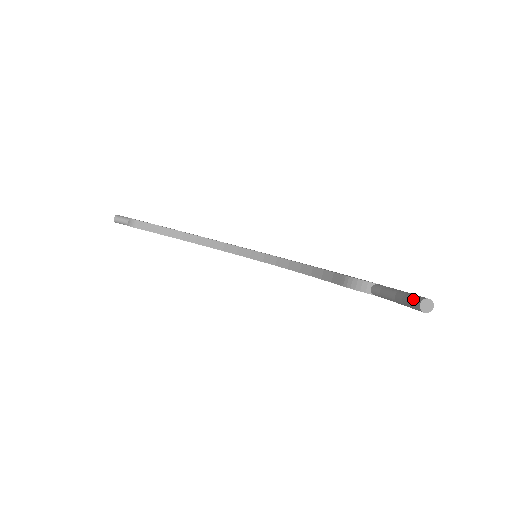
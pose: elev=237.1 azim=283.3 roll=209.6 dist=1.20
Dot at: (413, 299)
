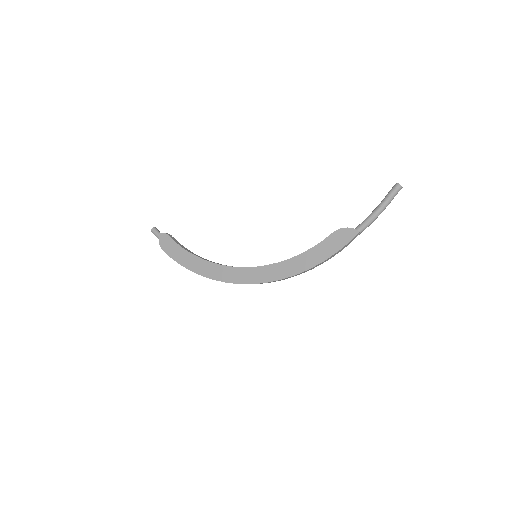
Dot at: (391, 189)
